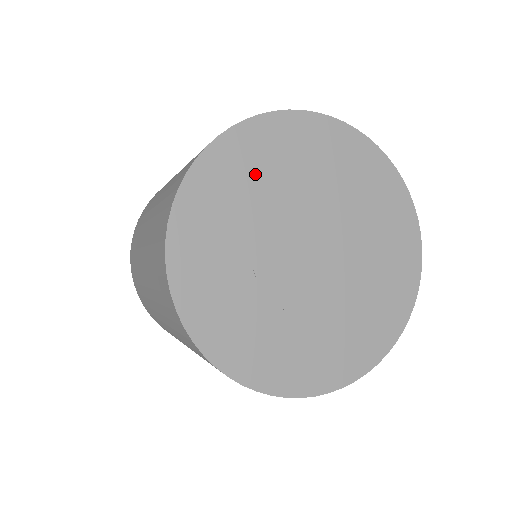
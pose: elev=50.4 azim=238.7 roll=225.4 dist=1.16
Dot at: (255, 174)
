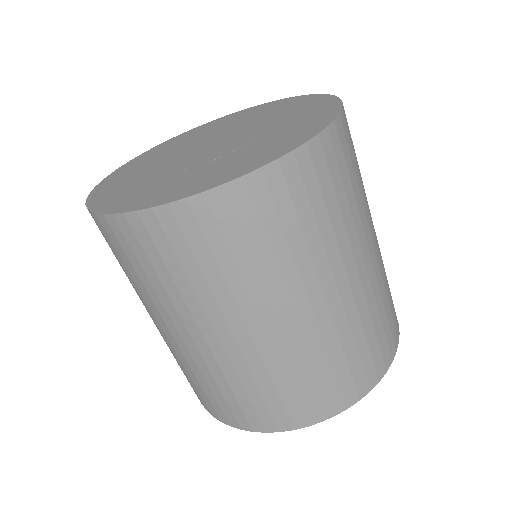
Dot at: (147, 161)
